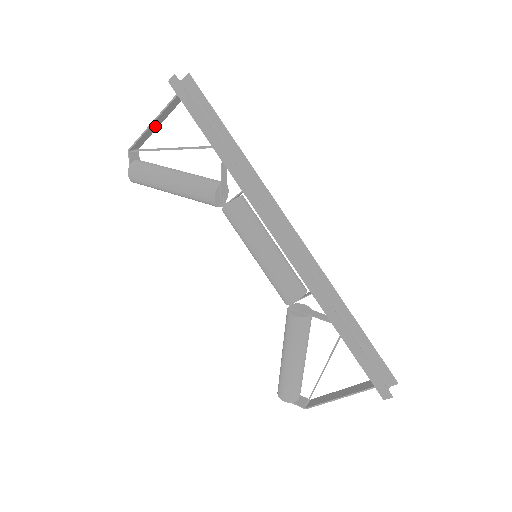
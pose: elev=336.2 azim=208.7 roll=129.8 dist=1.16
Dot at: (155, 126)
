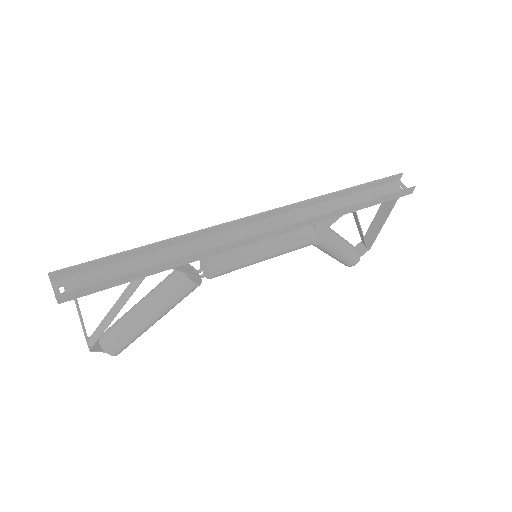
Dot at: occluded
